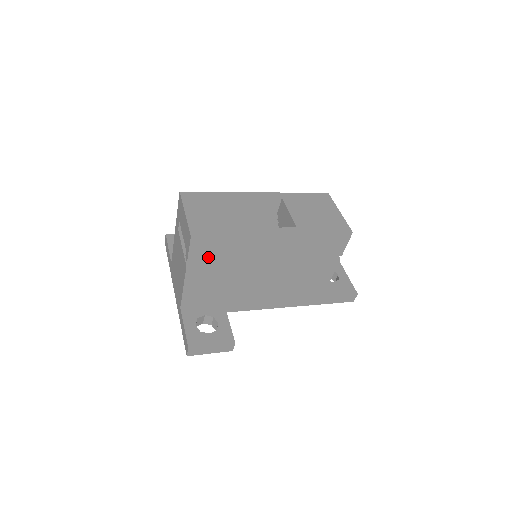
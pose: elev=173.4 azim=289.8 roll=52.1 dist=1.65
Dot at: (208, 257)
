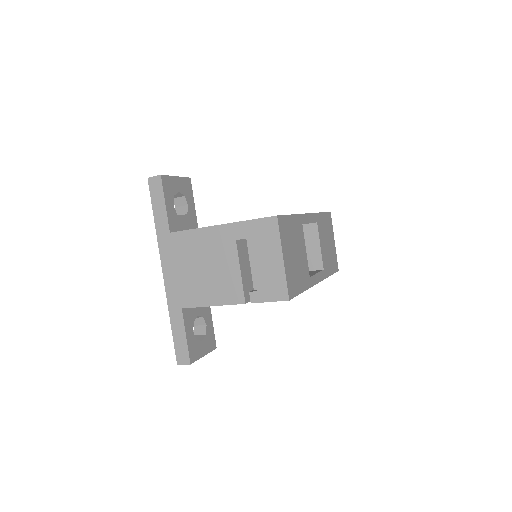
Dot at: occluded
